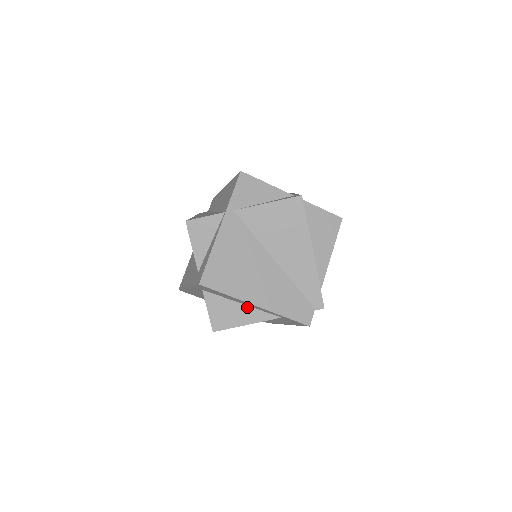
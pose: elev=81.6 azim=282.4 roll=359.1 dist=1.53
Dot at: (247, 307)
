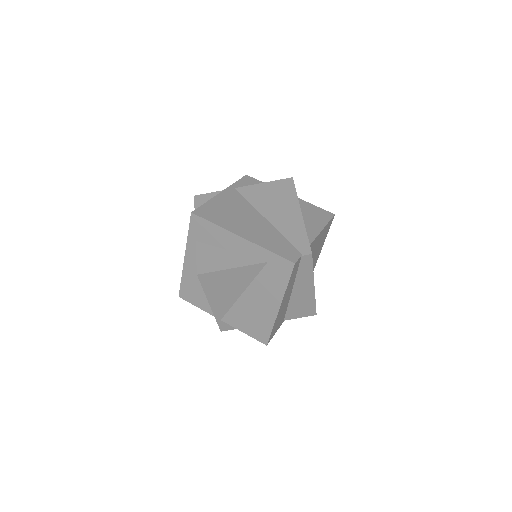
Dot at: (235, 254)
